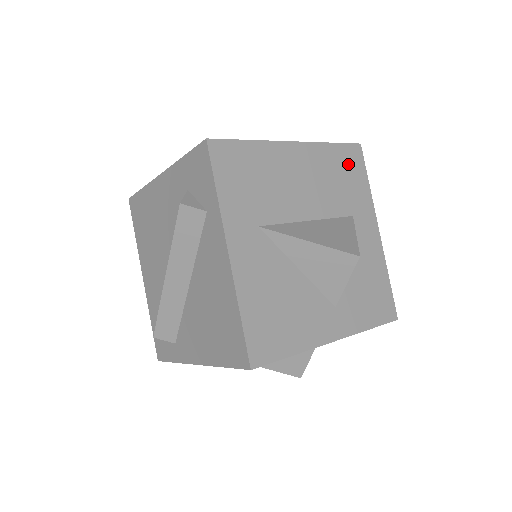
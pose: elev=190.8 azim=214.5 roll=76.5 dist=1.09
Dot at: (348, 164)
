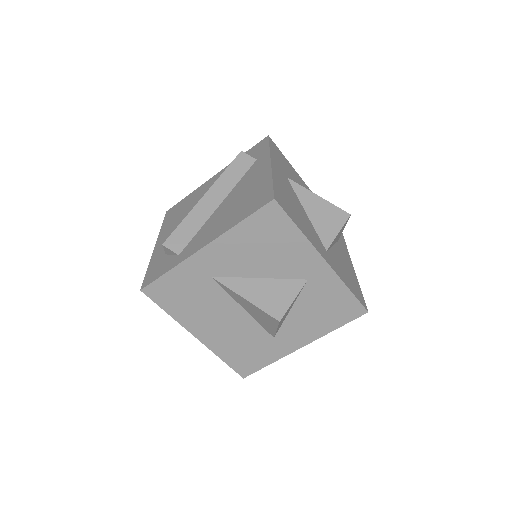
Dot at: occluded
